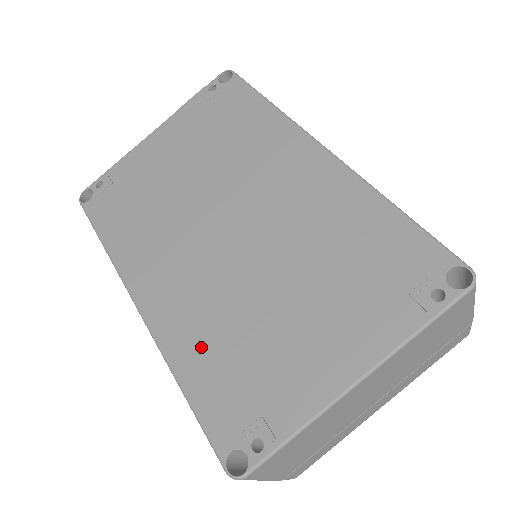
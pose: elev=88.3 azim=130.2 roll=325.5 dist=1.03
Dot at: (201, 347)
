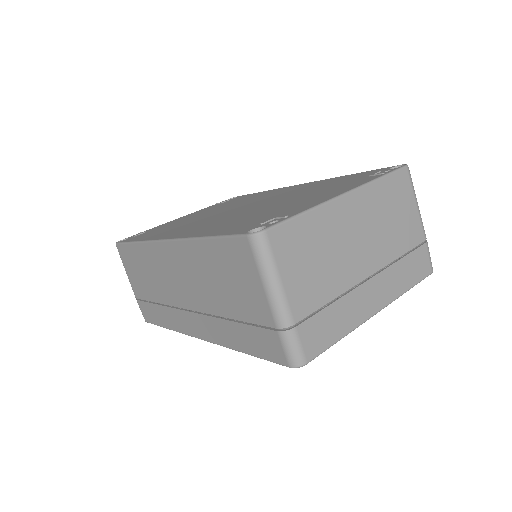
Dot at: (221, 226)
